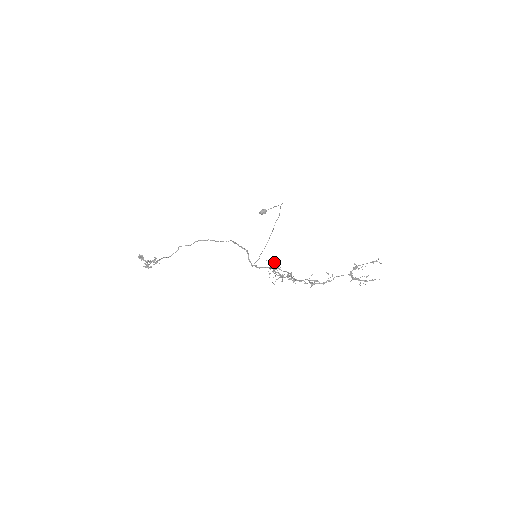
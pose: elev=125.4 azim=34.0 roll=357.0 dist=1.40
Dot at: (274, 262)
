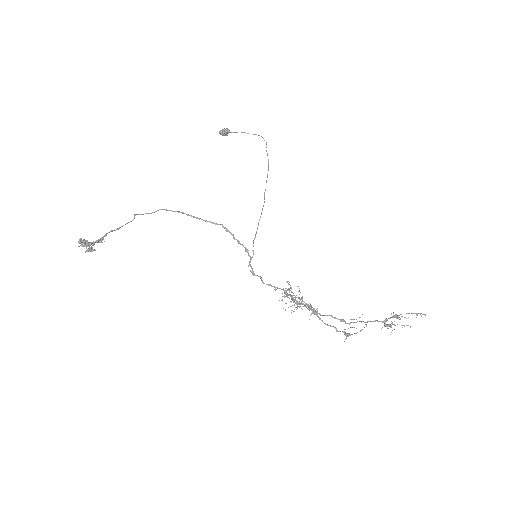
Dot at: occluded
